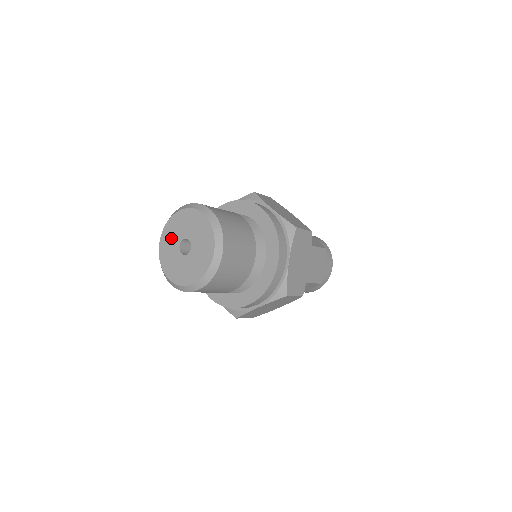
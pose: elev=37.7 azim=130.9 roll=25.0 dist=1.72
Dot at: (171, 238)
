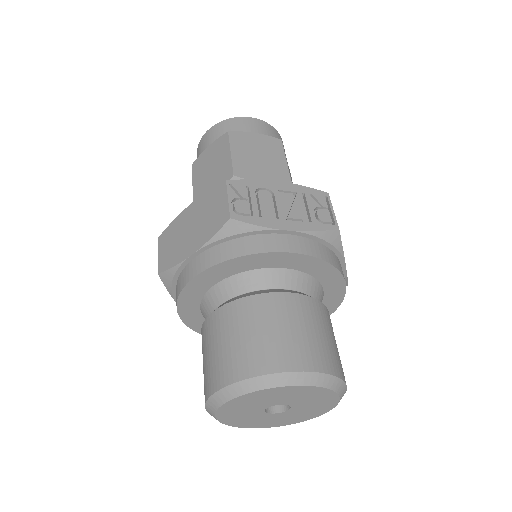
Dot at: (262, 401)
